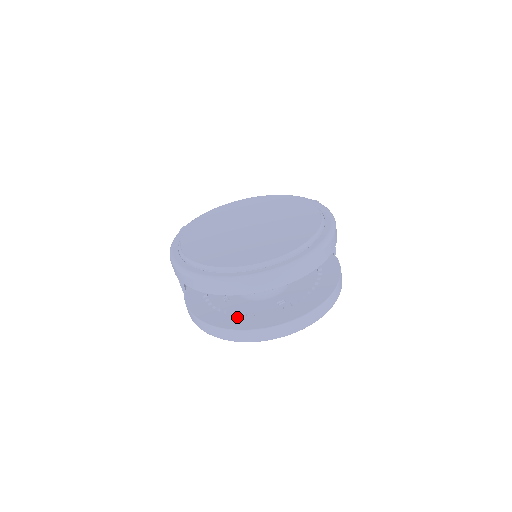
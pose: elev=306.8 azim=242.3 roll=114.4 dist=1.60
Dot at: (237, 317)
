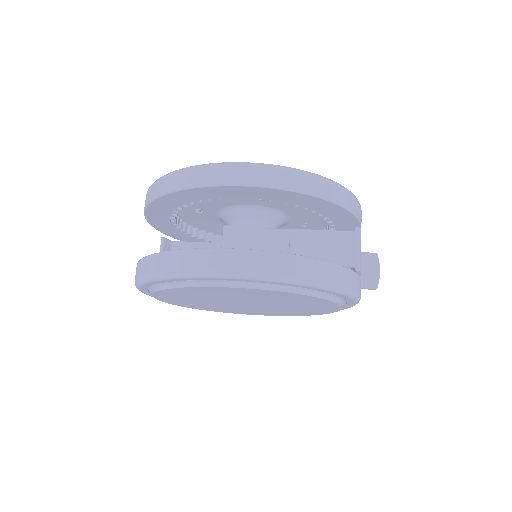
Dot at: occluded
